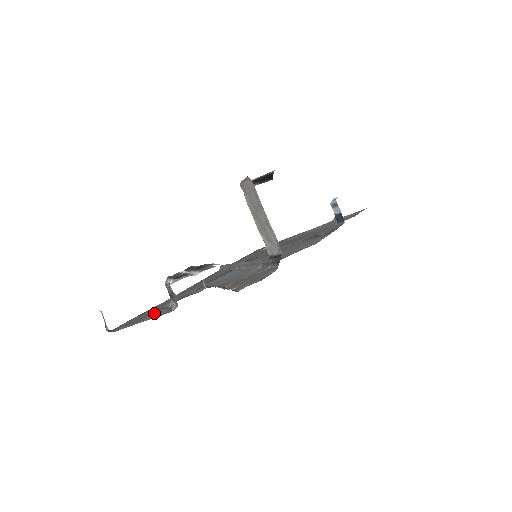
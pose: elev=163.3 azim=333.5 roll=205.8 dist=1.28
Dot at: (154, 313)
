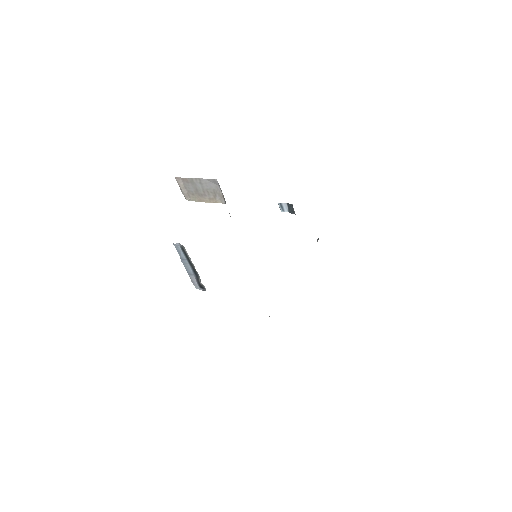
Dot at: occluded
